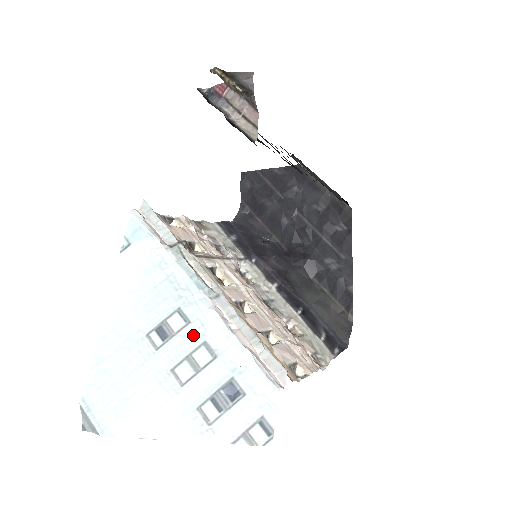
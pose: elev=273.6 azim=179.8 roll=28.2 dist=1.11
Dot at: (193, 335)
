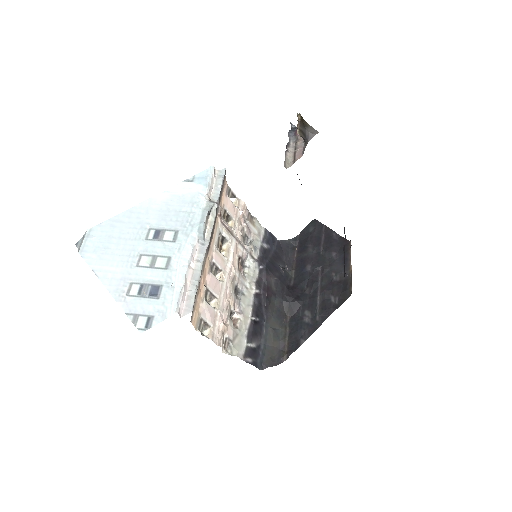
Dot at: (169, 249)
